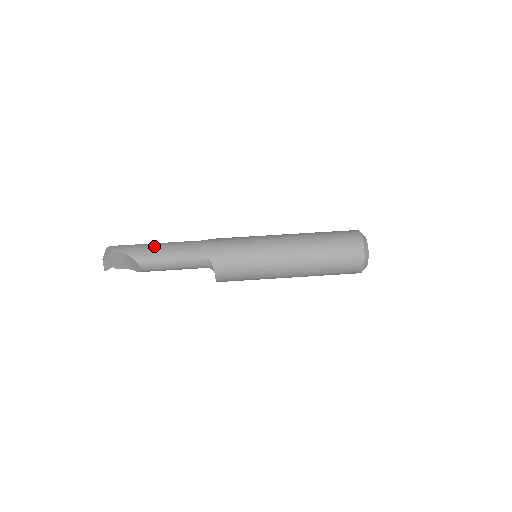
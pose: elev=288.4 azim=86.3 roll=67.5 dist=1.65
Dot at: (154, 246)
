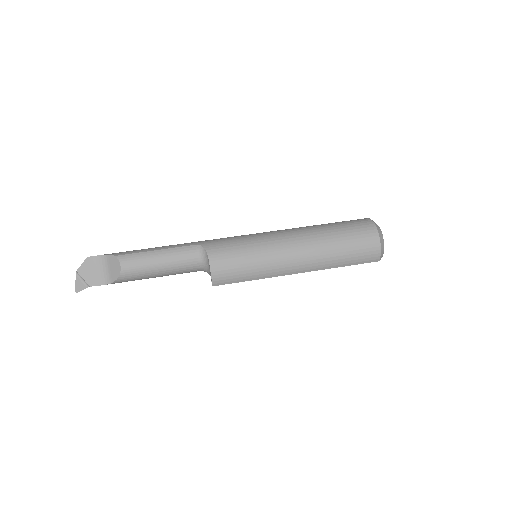
Dot at: occluded
